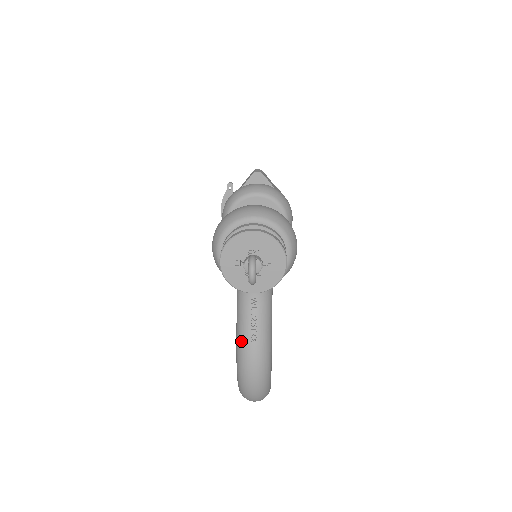
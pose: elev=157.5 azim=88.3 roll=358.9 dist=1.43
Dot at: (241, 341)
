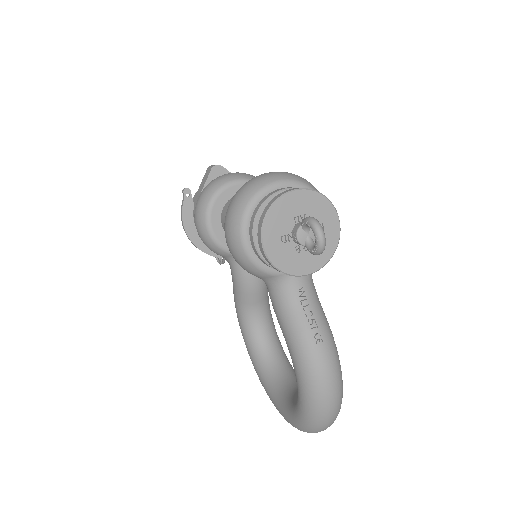
Dot at: (303, 349)
